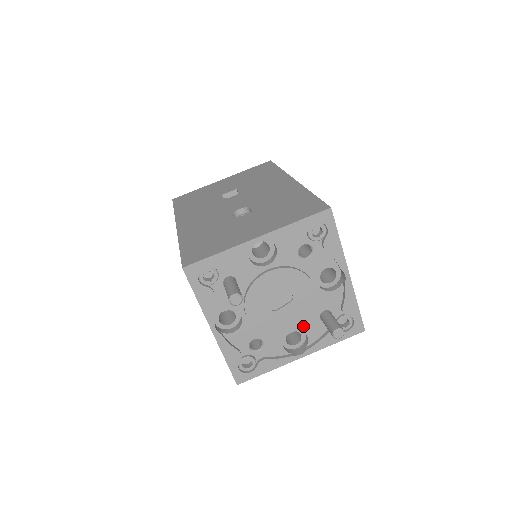
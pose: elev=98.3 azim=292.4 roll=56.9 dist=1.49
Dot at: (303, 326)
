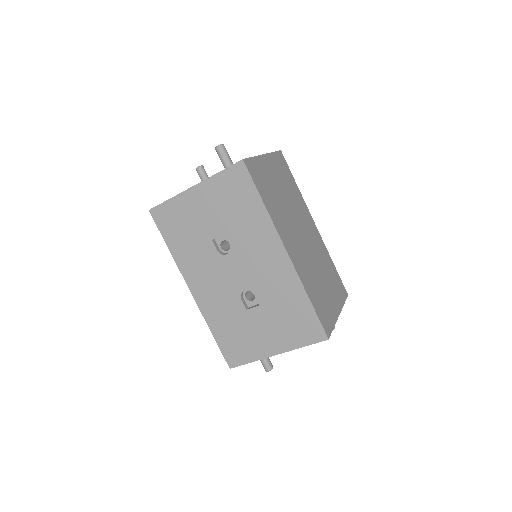
Dot at: occluded
